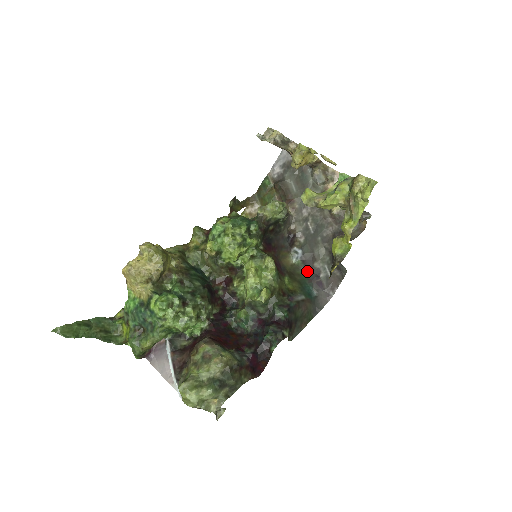
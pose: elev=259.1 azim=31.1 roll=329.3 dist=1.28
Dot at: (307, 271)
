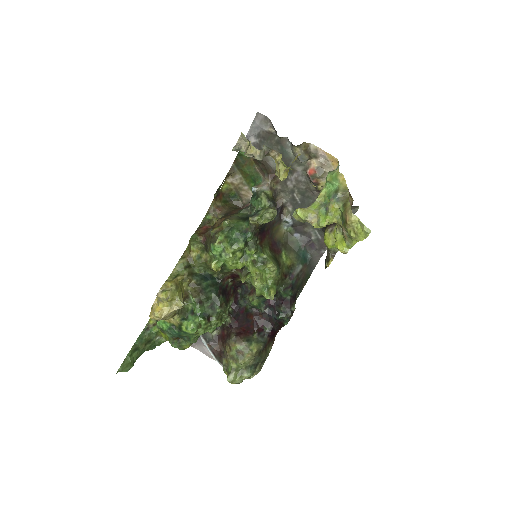
Dot at: (299, 236)
